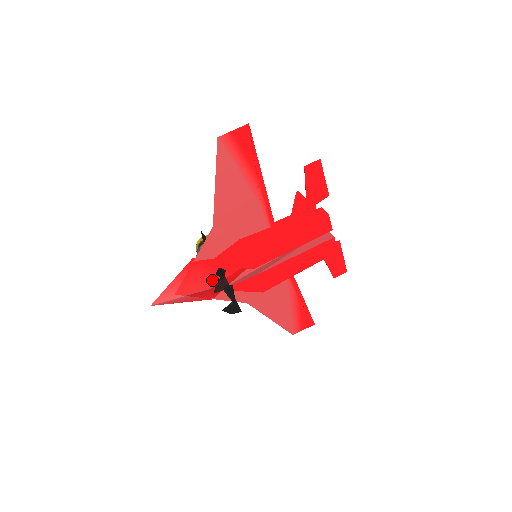
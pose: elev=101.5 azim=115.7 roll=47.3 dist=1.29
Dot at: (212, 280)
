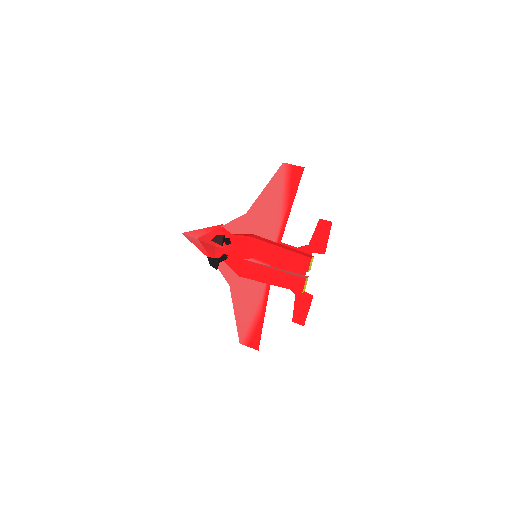
Dot at: occluded
